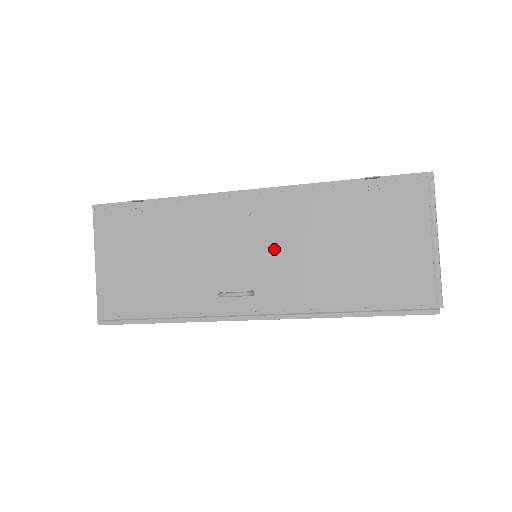
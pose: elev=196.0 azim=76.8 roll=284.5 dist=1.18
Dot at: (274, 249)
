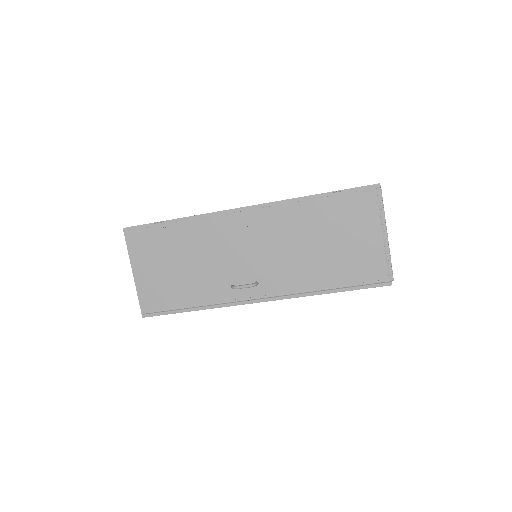
Dot at: (269, 250)
